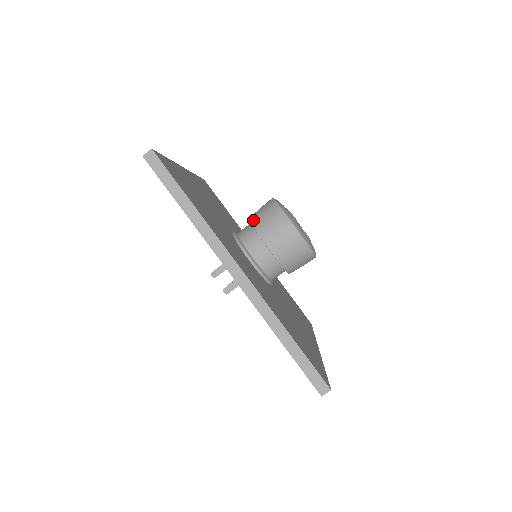
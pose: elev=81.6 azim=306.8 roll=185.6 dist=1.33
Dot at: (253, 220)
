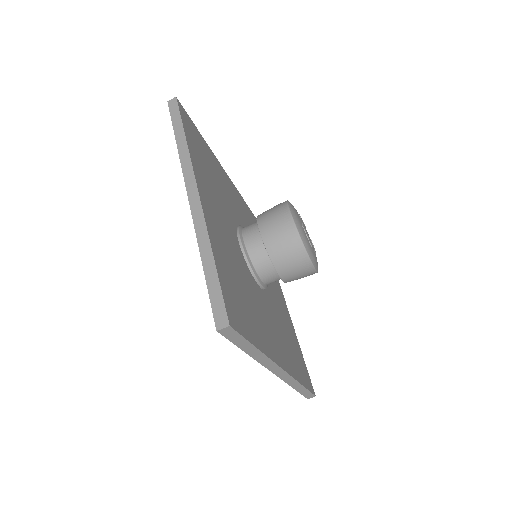
Dot at: (270, 249)
